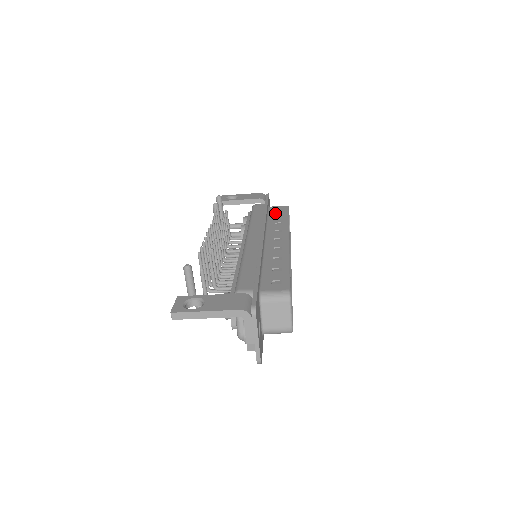
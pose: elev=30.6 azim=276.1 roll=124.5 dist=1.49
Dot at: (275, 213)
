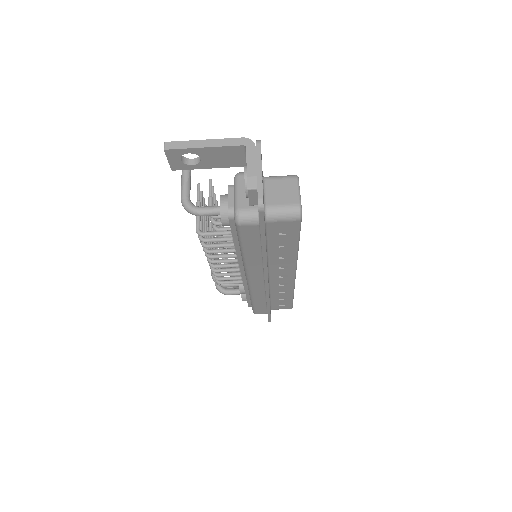
Dot at: occluded
